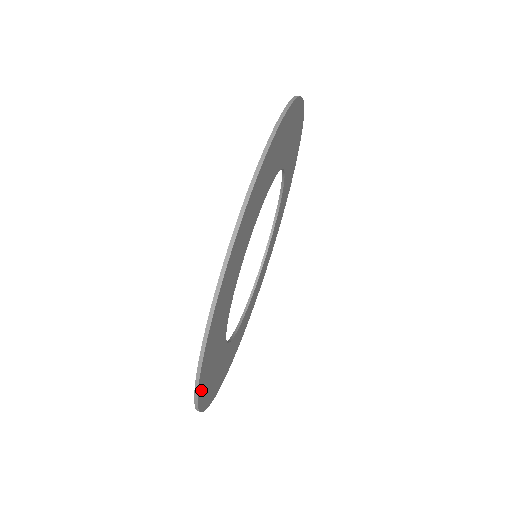
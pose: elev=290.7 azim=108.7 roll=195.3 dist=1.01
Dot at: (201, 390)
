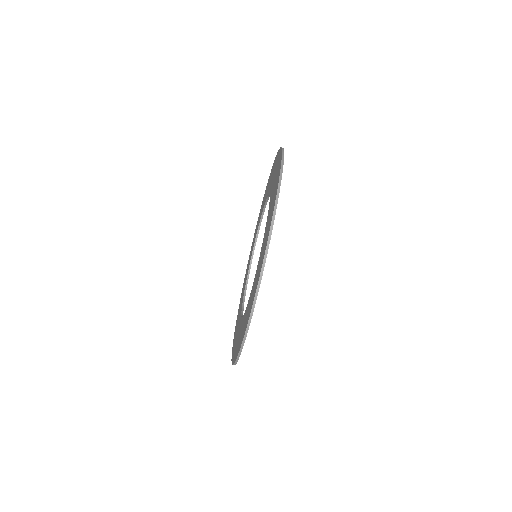
Dot at: occluded
